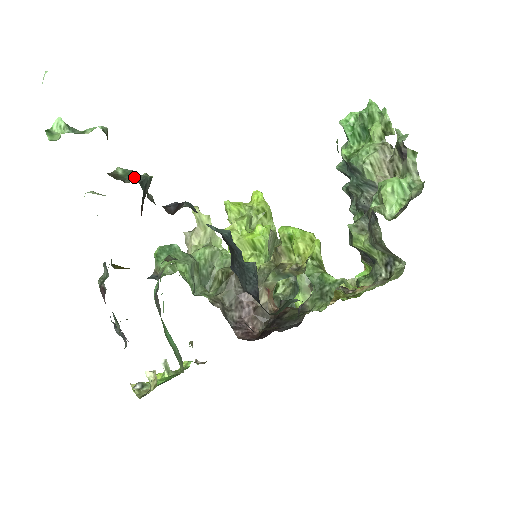
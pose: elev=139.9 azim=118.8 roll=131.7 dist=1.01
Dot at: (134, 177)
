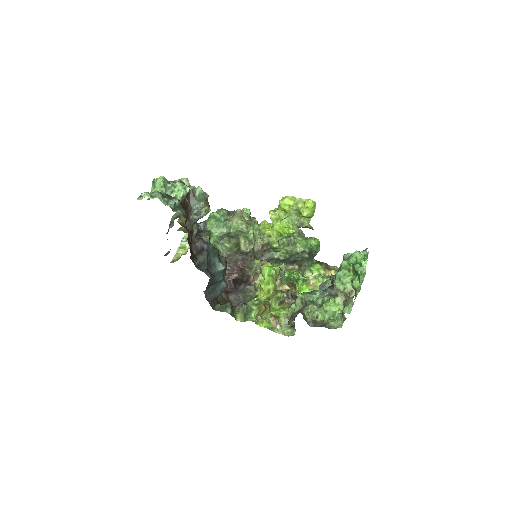
Dot at: (198, 209)
